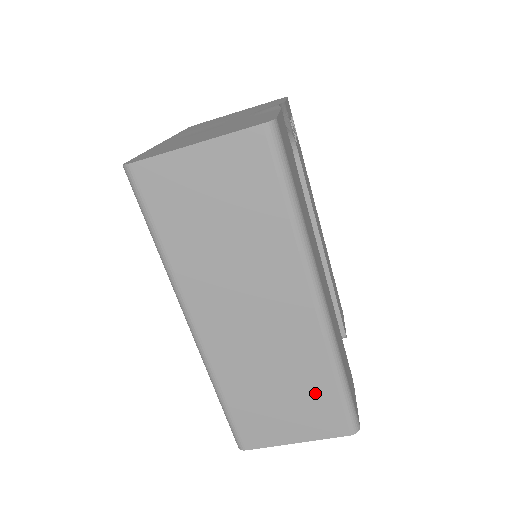
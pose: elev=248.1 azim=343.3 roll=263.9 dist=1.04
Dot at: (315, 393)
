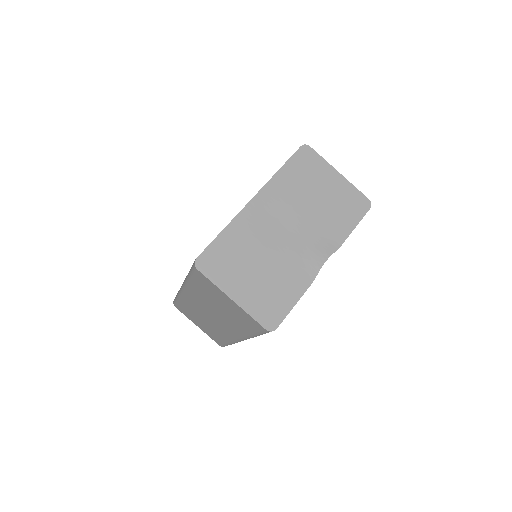
Dot at: (216, 335)
